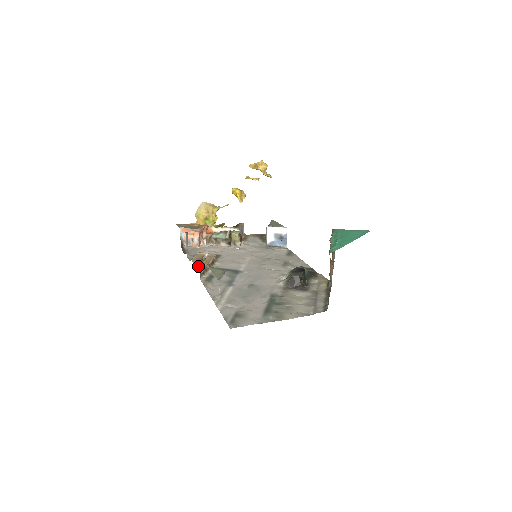
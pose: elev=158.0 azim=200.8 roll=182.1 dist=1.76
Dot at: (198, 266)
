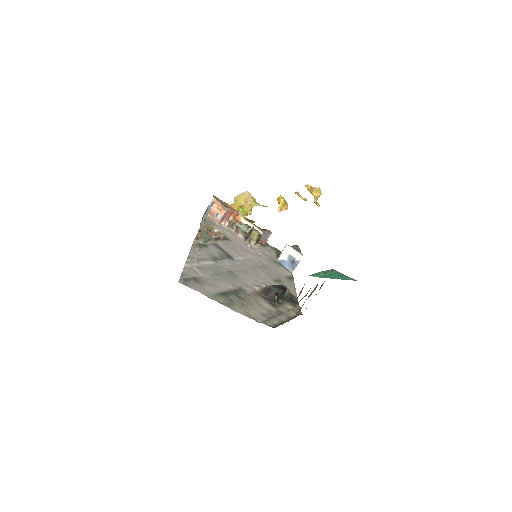
Dot at: occluded
